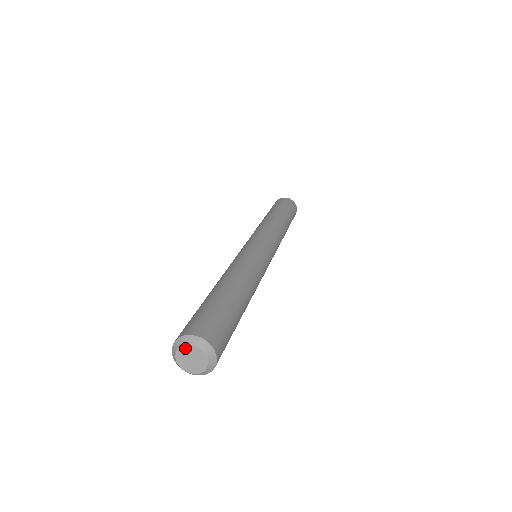
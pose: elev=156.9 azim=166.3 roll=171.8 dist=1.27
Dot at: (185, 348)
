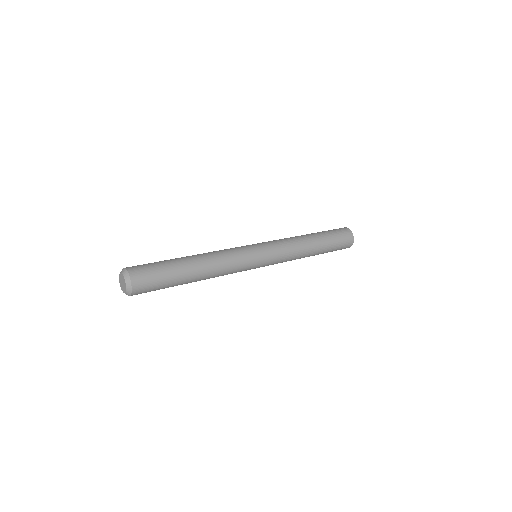
Dot at: (120, 277)
